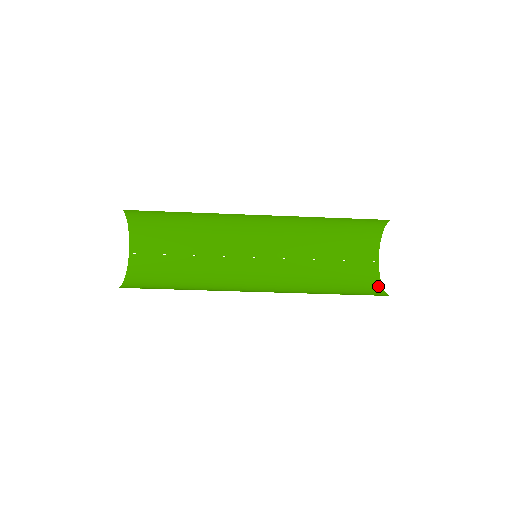
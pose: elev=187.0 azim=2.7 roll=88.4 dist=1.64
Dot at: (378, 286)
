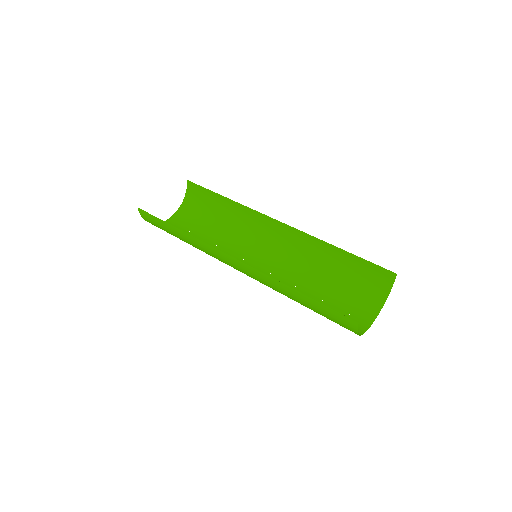
Dot at: occluded
